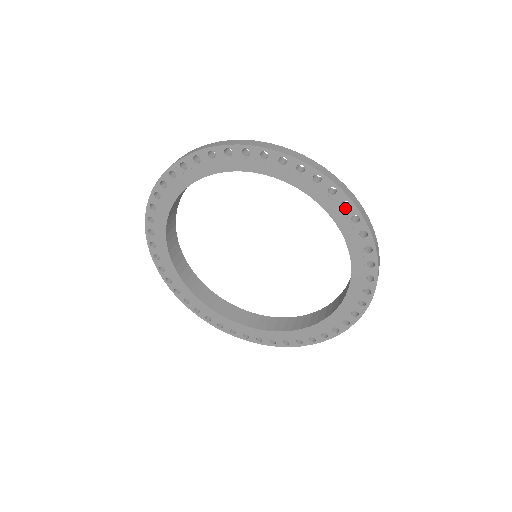
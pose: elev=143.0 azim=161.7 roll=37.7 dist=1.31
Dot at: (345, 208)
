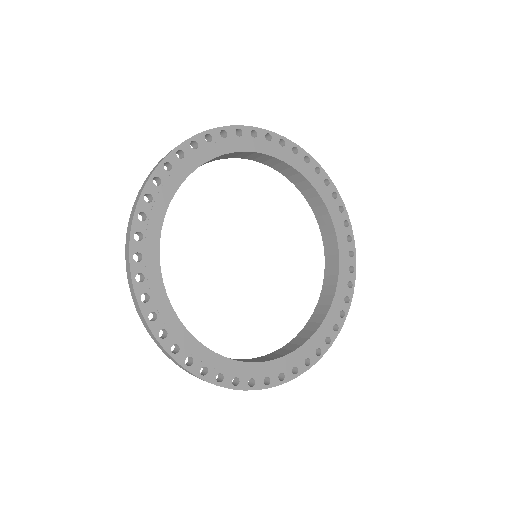
Dot at: (350, 272)
